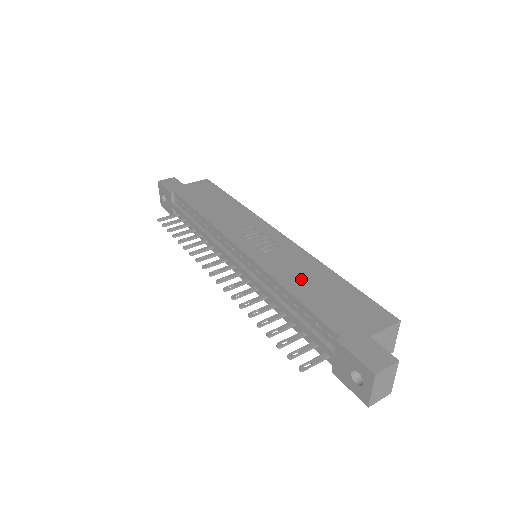
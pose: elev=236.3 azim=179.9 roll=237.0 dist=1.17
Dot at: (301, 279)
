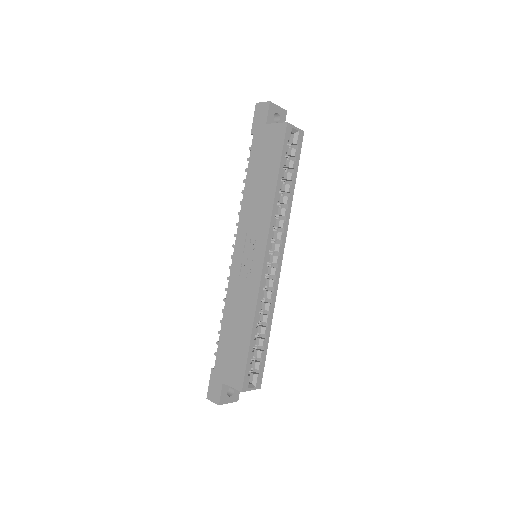
Dot at: (234, 315)
